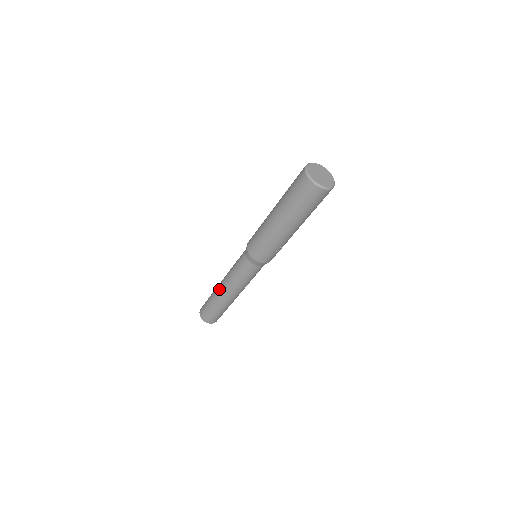
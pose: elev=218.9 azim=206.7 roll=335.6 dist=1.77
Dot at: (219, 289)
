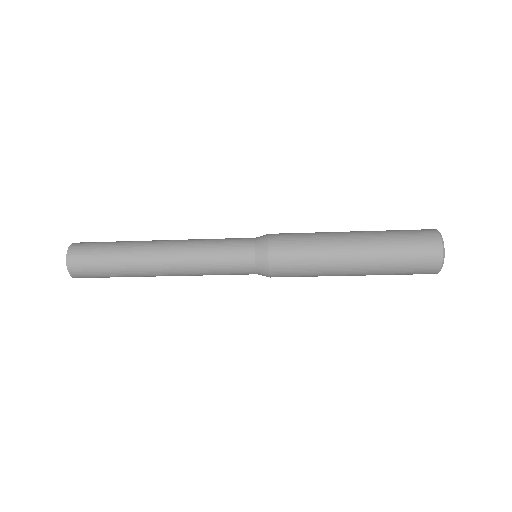
Dot at: (156, 273)
